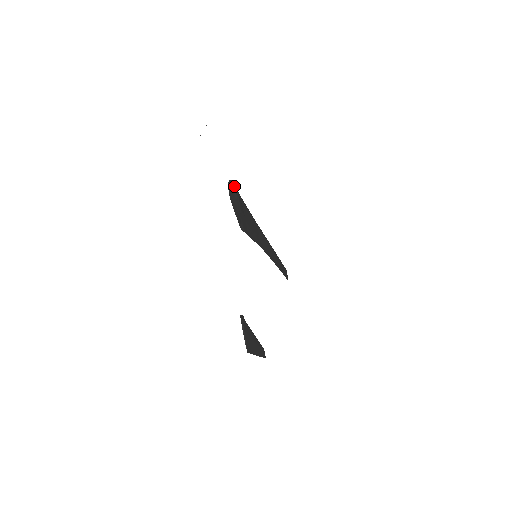
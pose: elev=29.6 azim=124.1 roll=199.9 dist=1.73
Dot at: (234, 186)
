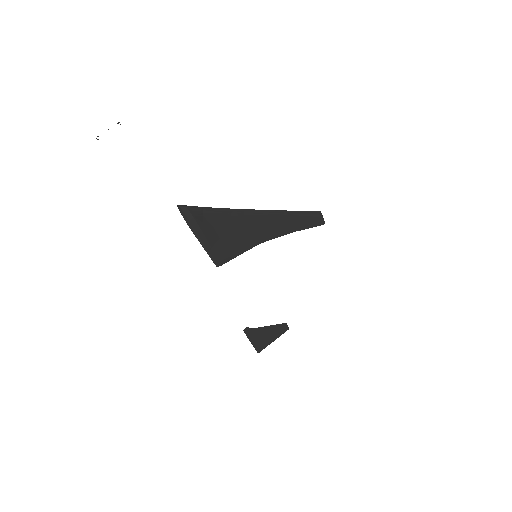
Dot at: (189, 206)
